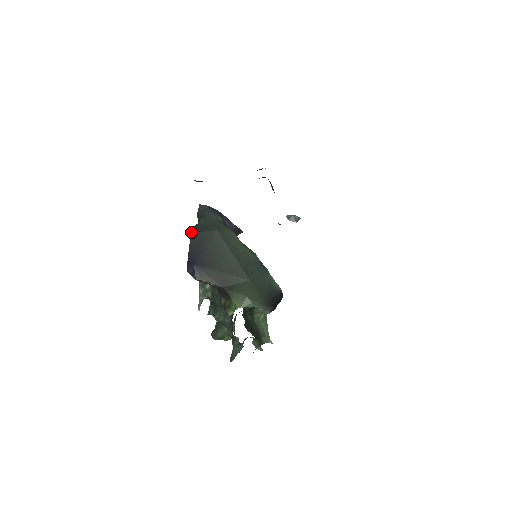
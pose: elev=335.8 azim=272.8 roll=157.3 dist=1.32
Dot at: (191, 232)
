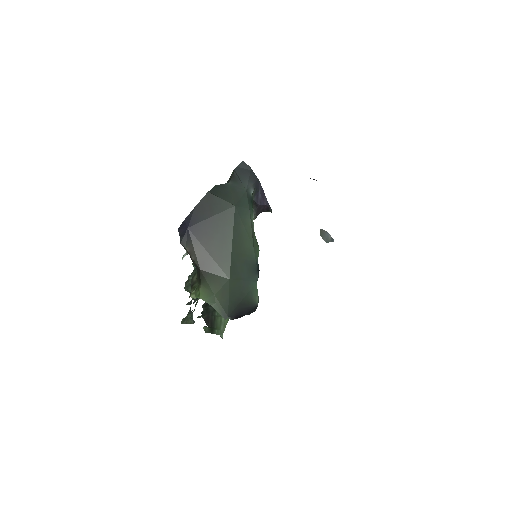
Dot at: occluded
